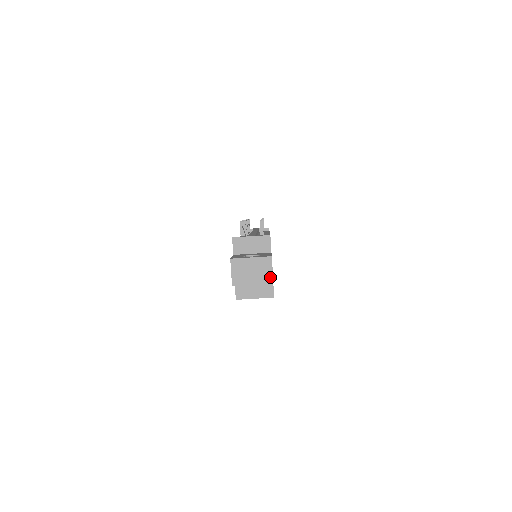
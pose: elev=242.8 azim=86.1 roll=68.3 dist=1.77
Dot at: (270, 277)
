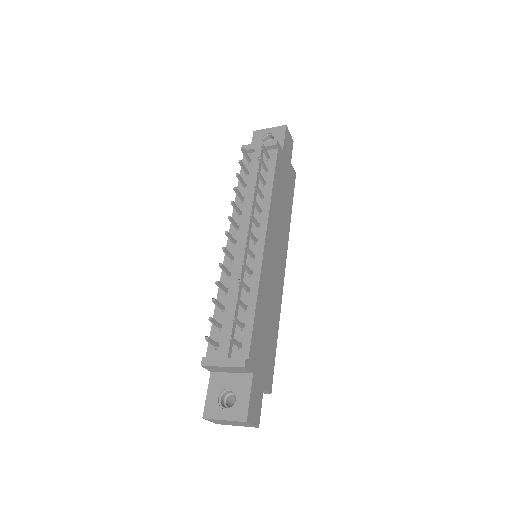
Dot at: (253, 426)
